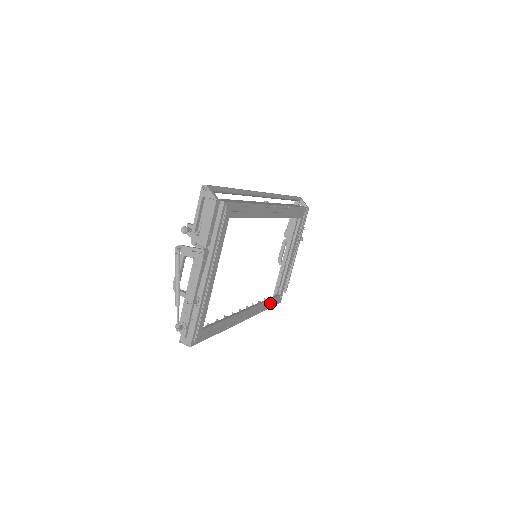
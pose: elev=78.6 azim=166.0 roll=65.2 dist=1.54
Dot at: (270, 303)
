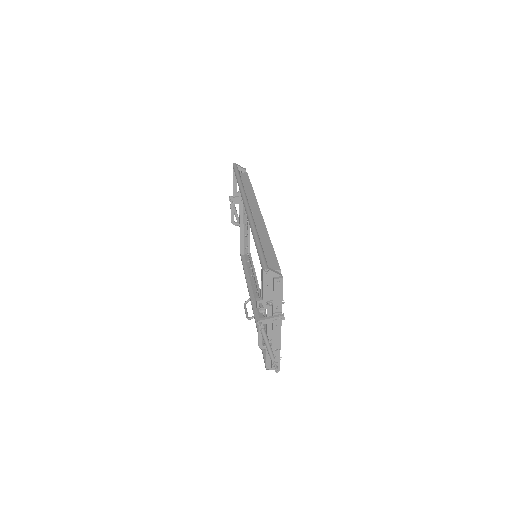
Dot at: occluded
